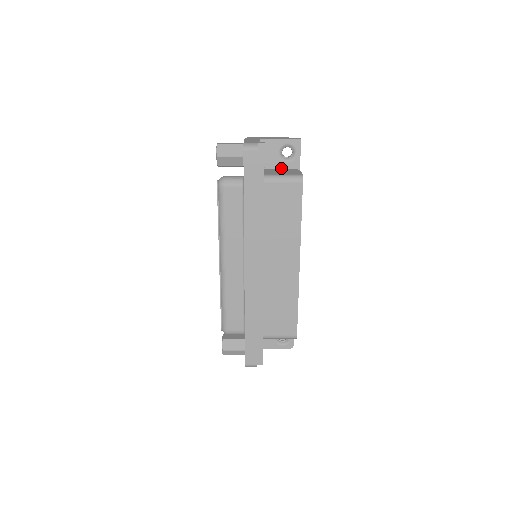
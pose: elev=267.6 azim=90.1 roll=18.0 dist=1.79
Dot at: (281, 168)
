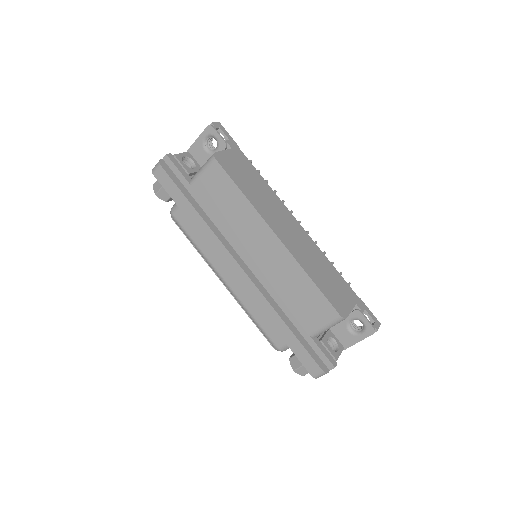
Dot at: occluded
